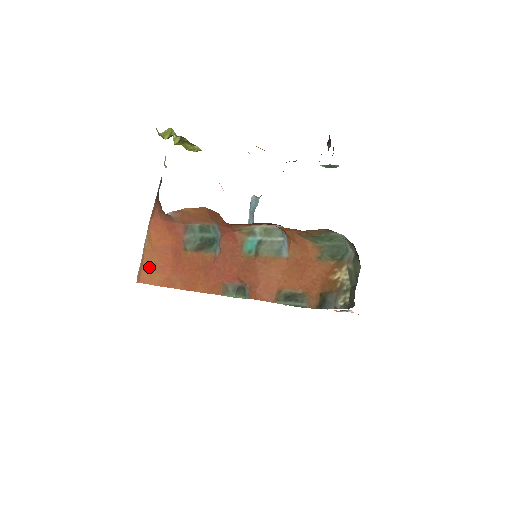
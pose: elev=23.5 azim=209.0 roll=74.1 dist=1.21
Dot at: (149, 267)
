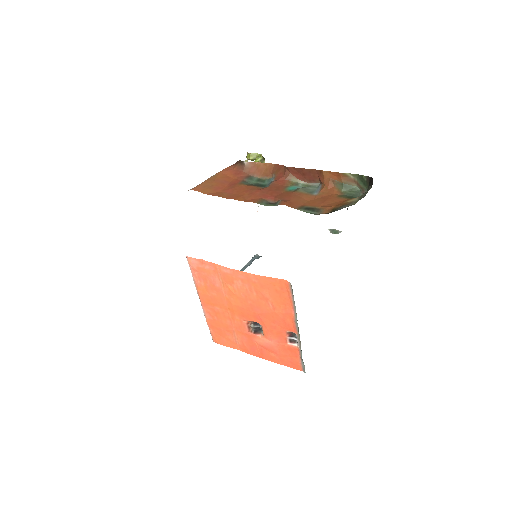
Dot at: (206, 185)
